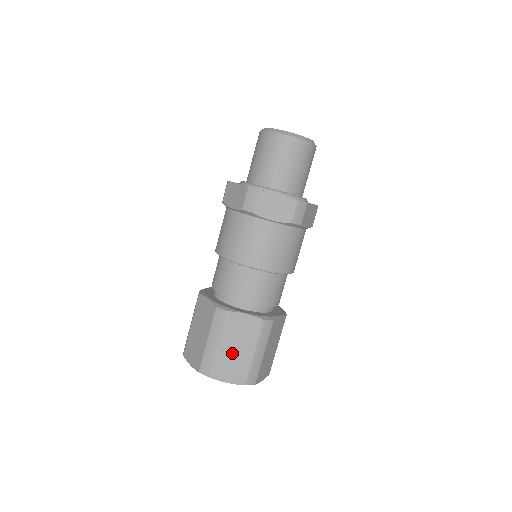
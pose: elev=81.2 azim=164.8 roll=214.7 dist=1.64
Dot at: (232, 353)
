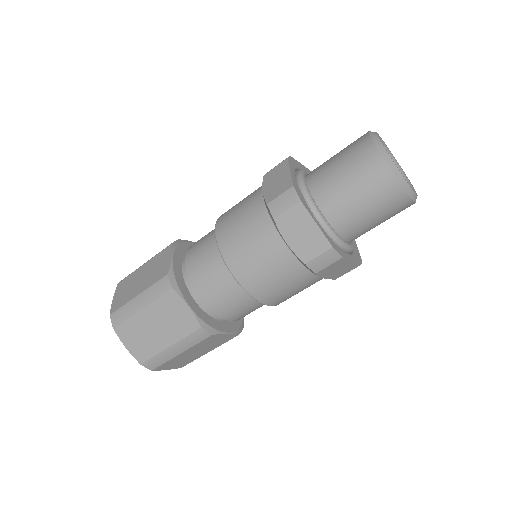
Dot at: (189, 355)
